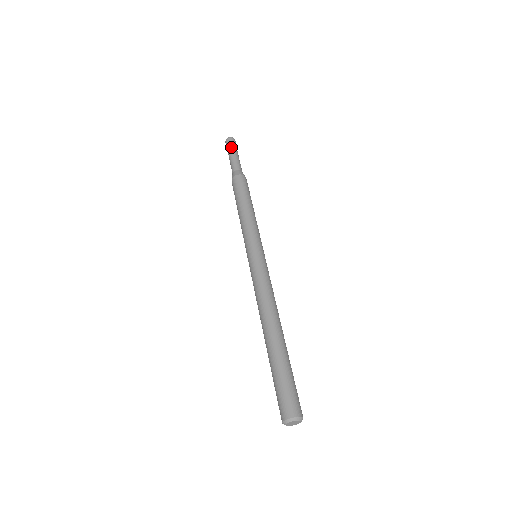
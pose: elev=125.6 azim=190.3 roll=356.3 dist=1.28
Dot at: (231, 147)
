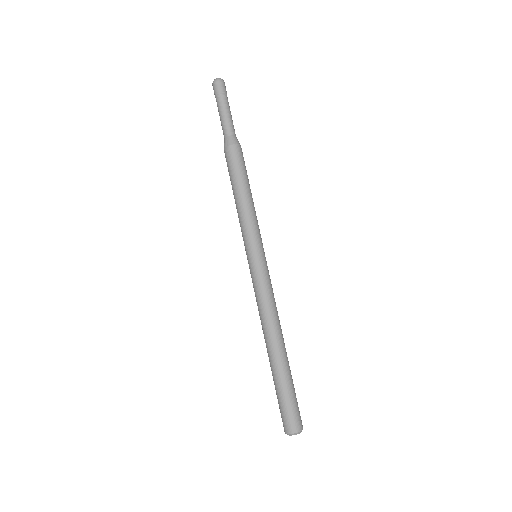
Dot at: (217, 99)
